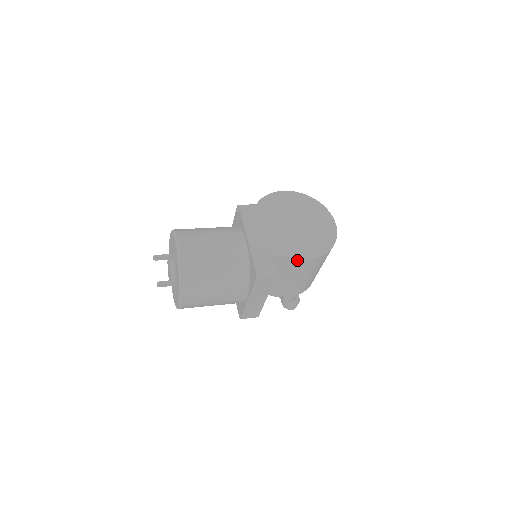
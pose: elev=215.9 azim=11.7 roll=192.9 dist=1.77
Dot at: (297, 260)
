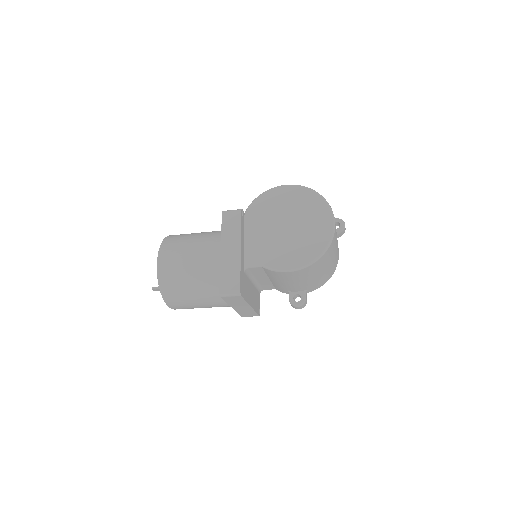
Dot at: (277, 272)
